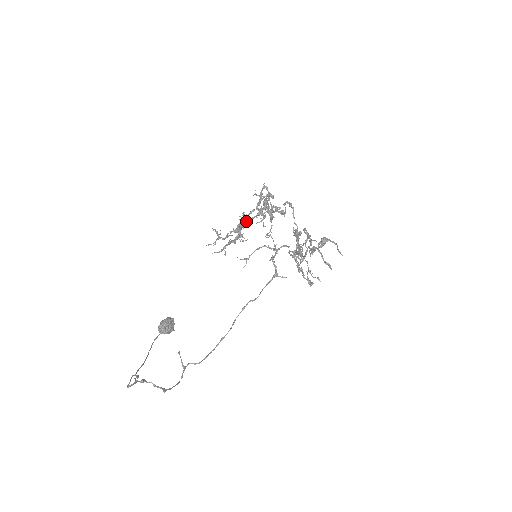
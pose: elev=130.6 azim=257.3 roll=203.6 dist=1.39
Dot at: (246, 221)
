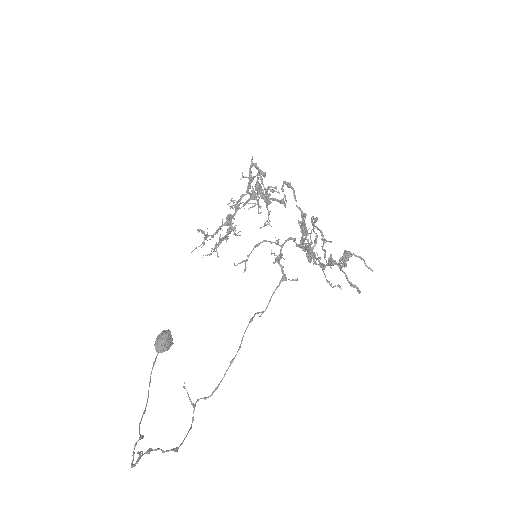
Dot at: (236, 210)
